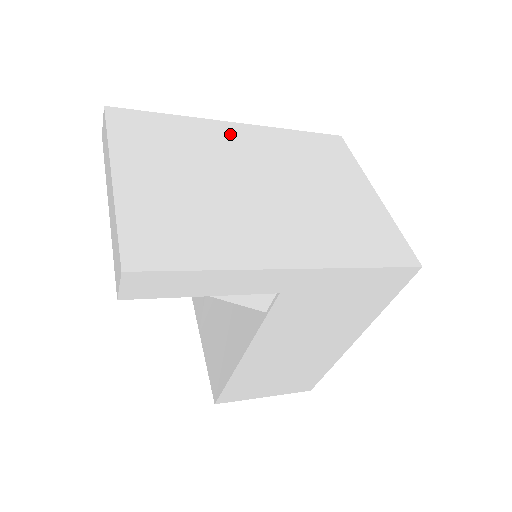
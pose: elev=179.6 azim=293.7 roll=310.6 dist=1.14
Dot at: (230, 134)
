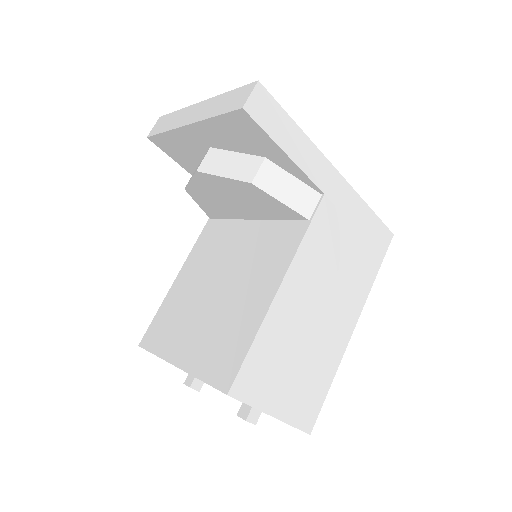
Dot at: occluded
